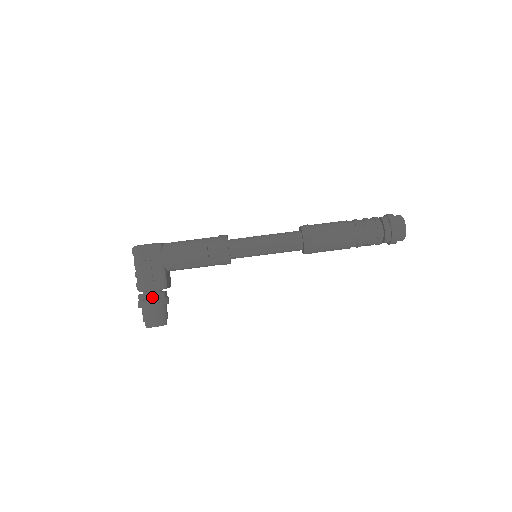
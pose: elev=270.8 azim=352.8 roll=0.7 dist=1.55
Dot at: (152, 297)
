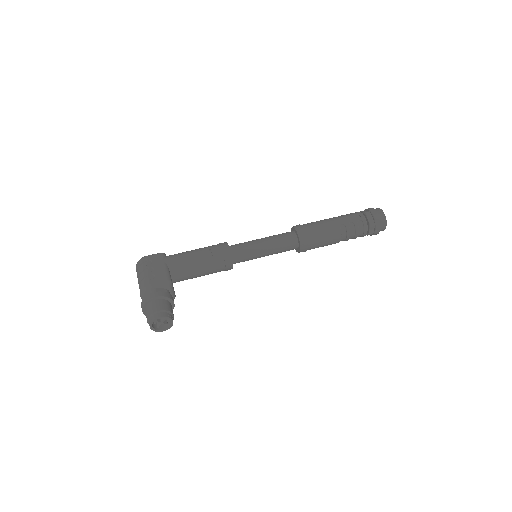
Dot at: (157, 291)
